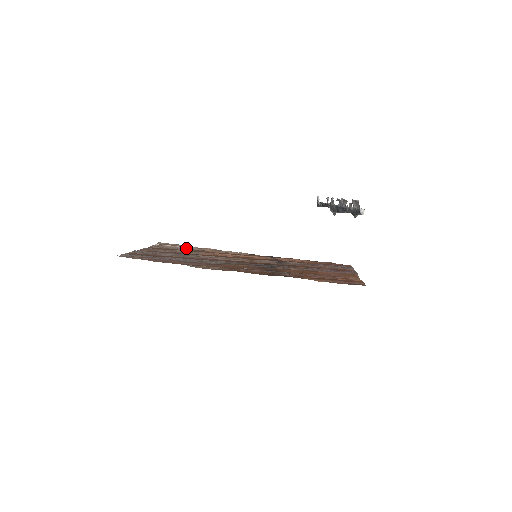
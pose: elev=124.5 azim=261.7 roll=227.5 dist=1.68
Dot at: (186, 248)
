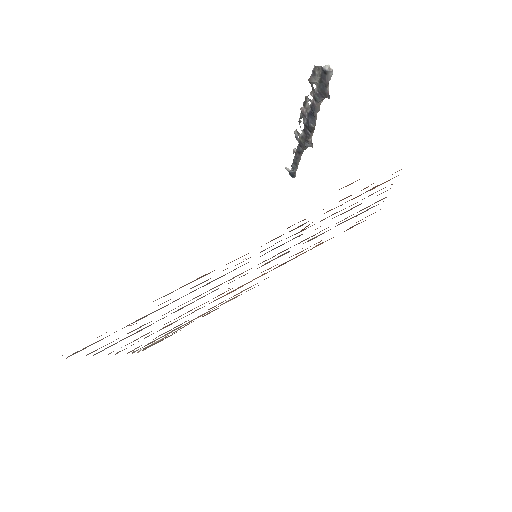
Dot at: (177, 328)
